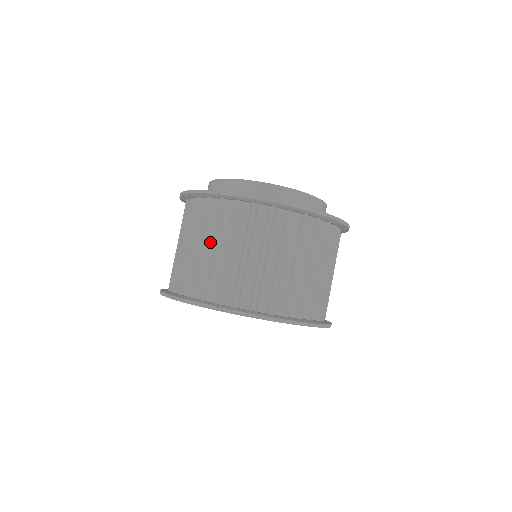
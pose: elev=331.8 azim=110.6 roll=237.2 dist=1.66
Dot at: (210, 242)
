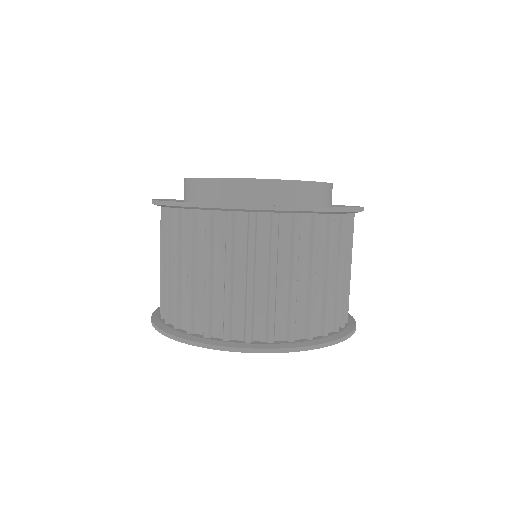
Dot at: (244, 269)
